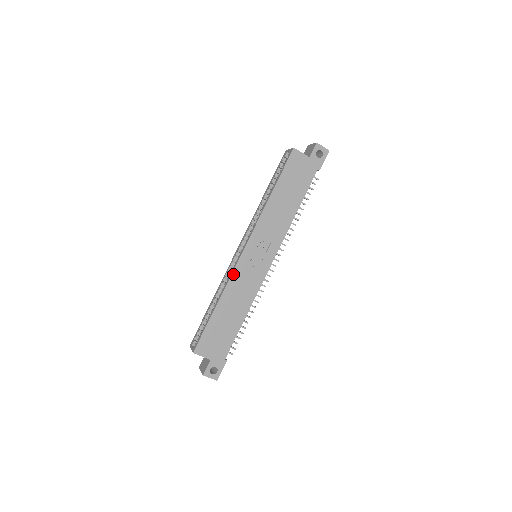
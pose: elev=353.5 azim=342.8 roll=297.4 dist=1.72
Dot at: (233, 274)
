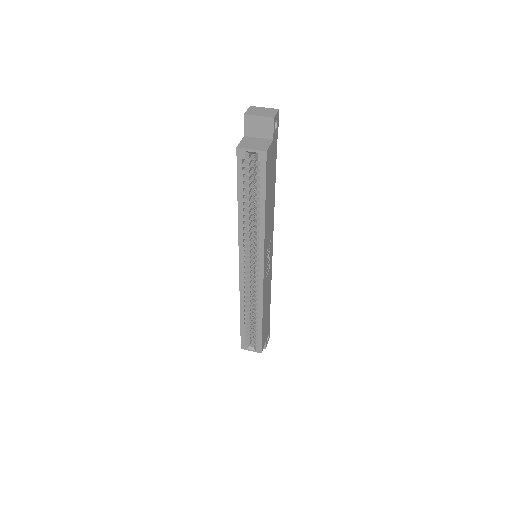
Dot at: (263, 292)
